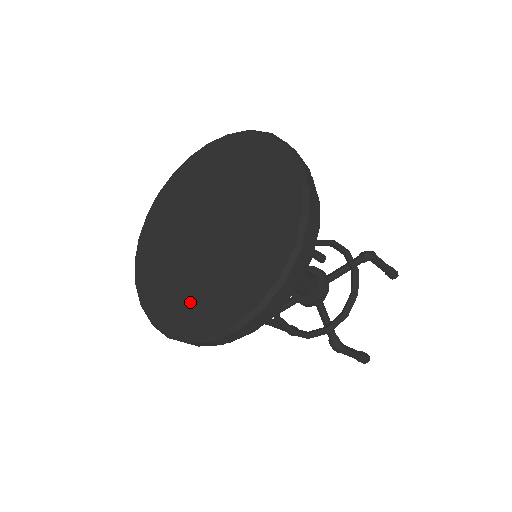
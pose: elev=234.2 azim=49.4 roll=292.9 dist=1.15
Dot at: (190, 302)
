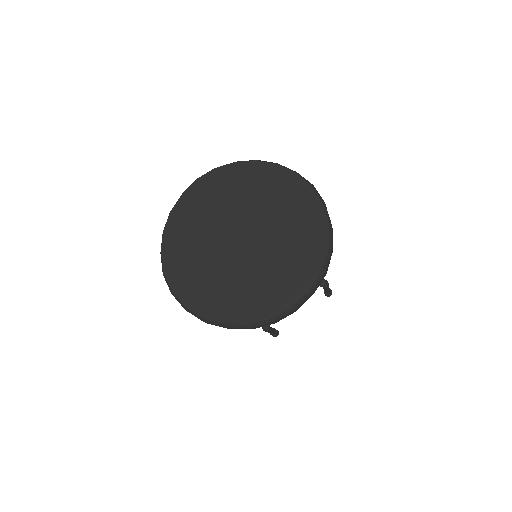
Dot at: (285, 274)
